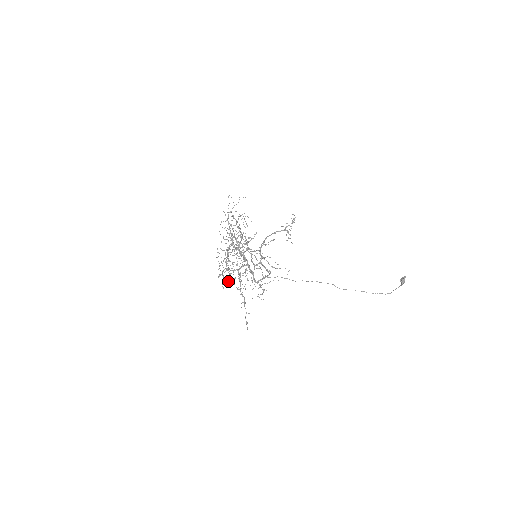
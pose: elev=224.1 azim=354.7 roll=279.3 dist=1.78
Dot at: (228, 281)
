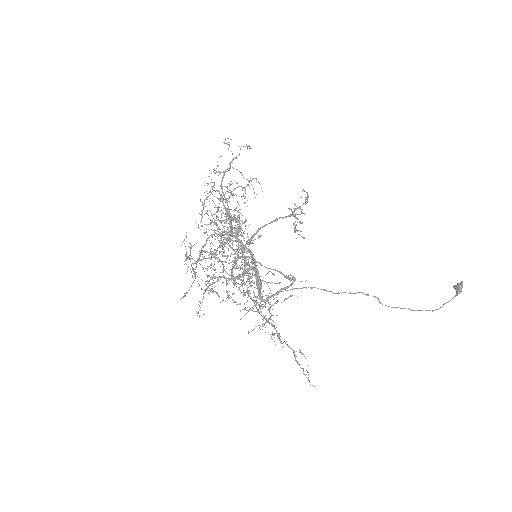
Dot at: (223, 299)
